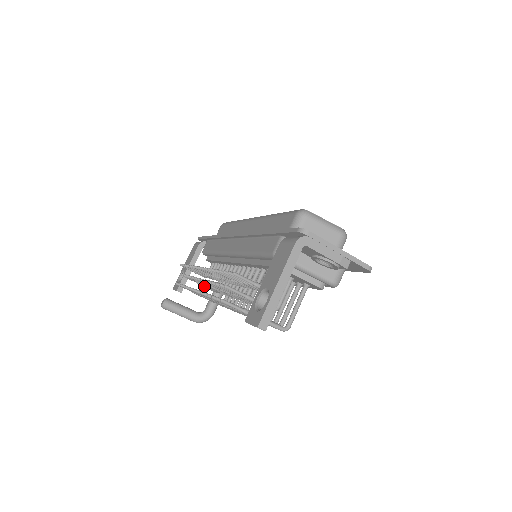
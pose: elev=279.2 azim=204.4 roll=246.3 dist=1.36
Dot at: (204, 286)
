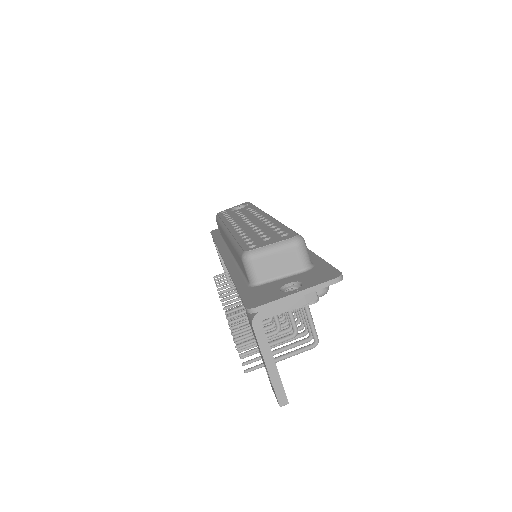
Dot at: occluded
